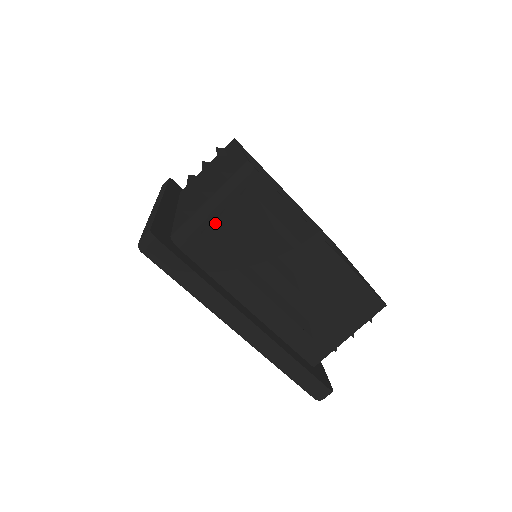
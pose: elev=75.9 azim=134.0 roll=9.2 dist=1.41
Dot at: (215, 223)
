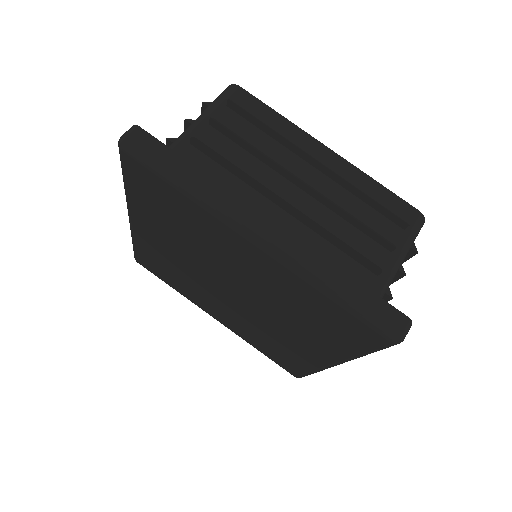
Dot at: (205, 134)
